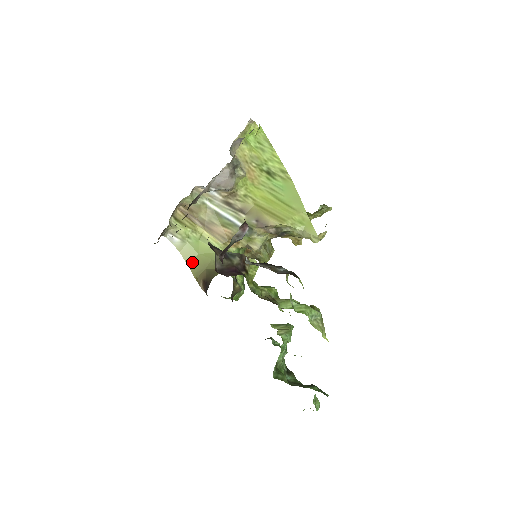
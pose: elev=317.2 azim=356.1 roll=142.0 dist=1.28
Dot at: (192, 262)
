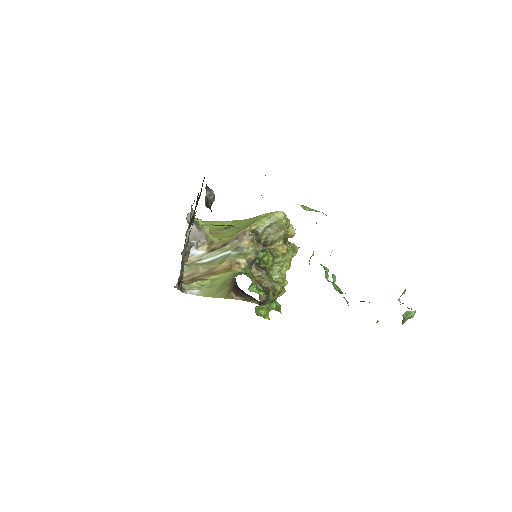
Dot at: (217, 293)
